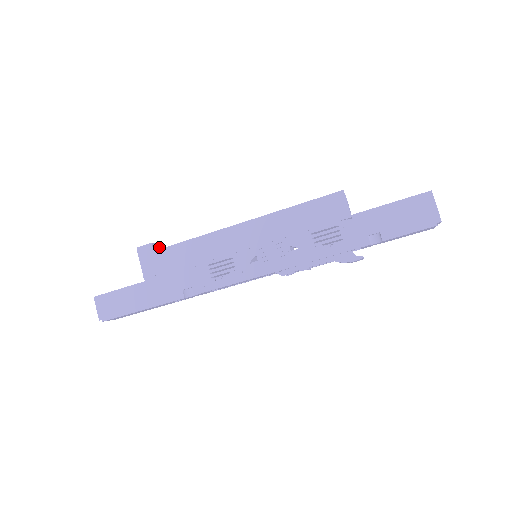
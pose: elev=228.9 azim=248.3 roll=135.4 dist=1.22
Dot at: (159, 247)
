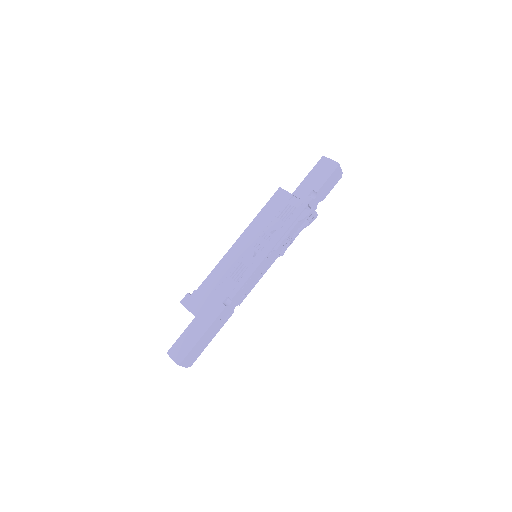
Dot at: (194, 291)
